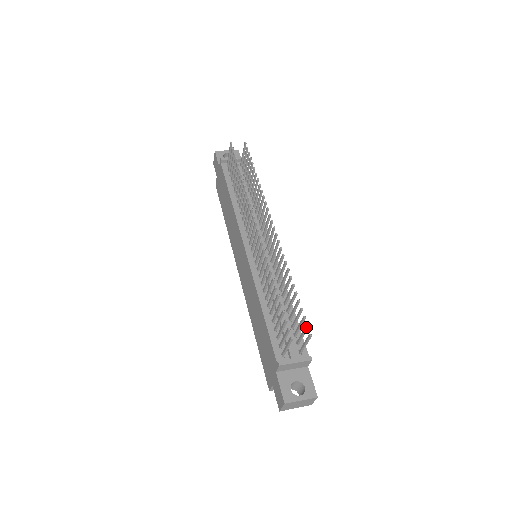
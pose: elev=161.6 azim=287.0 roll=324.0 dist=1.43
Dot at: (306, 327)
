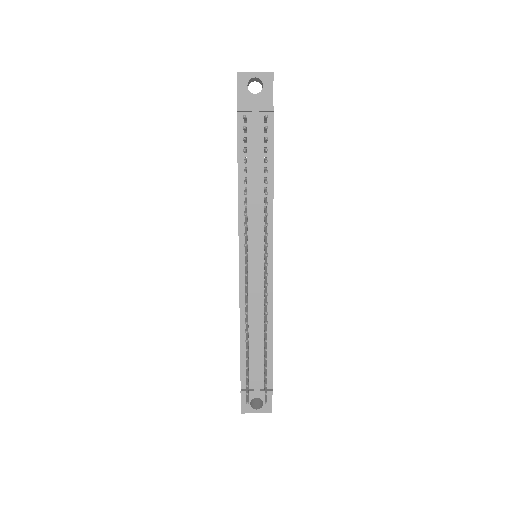
Dot at: (265, 394)
